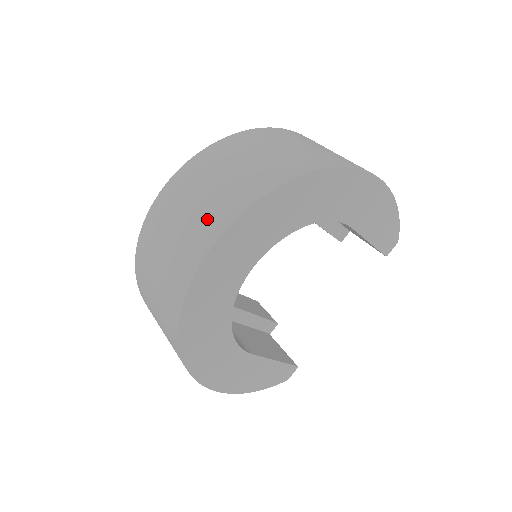
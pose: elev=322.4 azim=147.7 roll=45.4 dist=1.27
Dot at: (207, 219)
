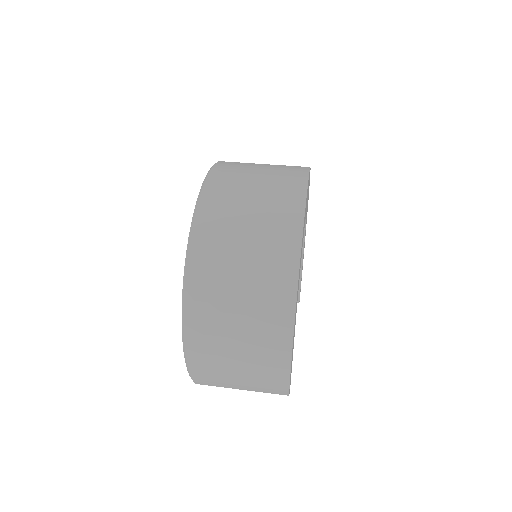
Dot at: (287, 167)
